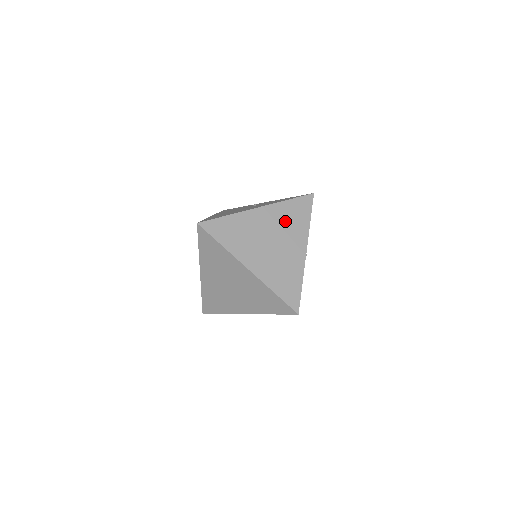
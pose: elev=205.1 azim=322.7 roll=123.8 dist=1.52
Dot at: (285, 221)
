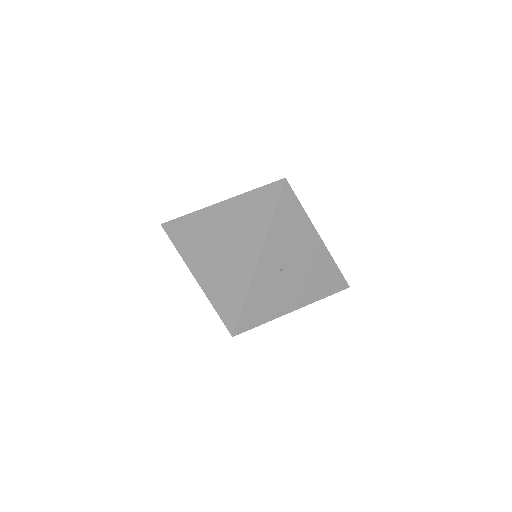
Dot at: occluded
